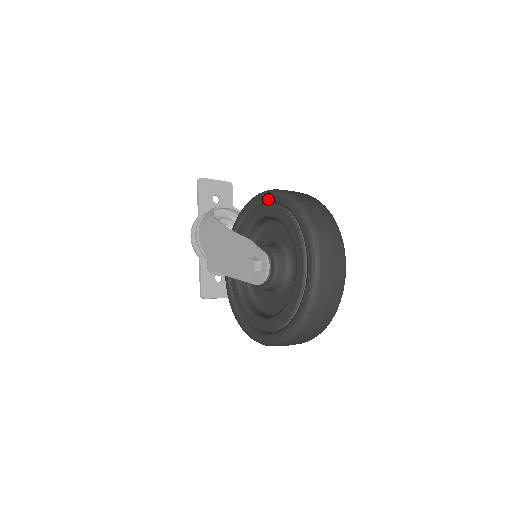
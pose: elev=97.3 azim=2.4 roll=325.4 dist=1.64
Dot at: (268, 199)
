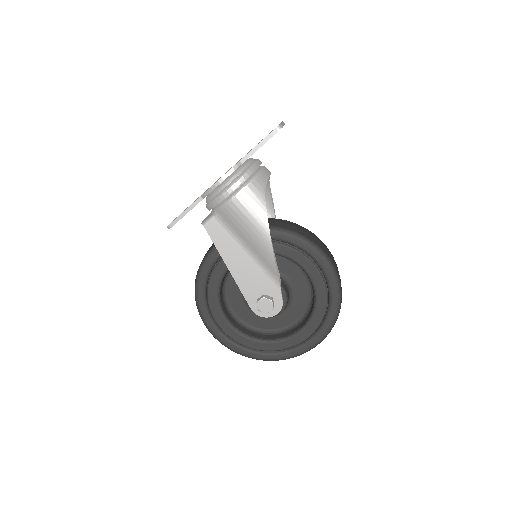
Dot at: (325, 272)
